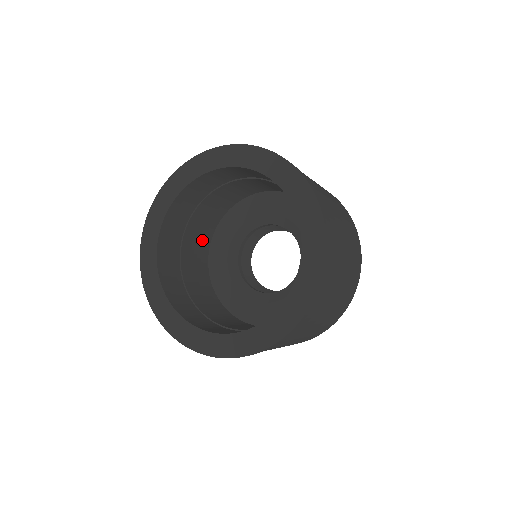
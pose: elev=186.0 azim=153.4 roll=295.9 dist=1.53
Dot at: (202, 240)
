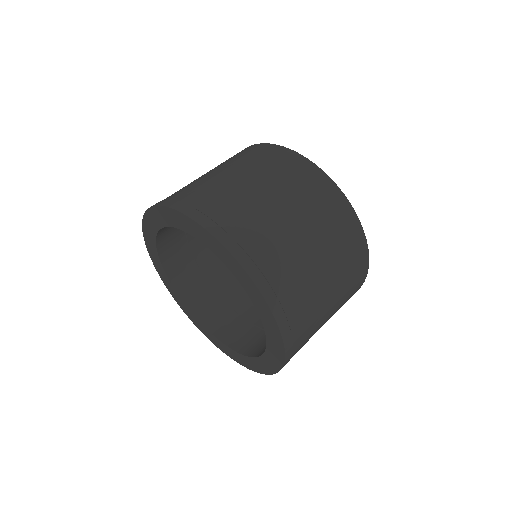
Dot at: occluded
